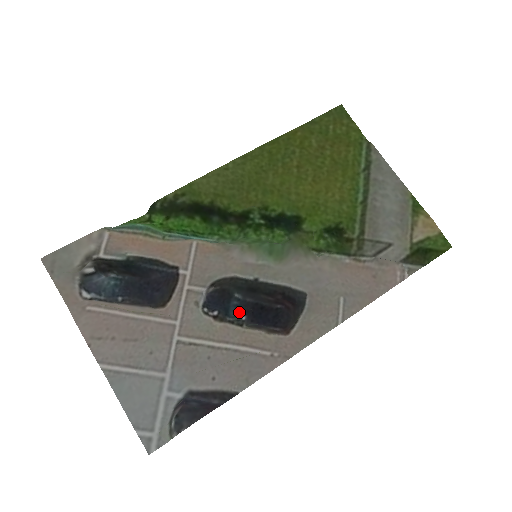
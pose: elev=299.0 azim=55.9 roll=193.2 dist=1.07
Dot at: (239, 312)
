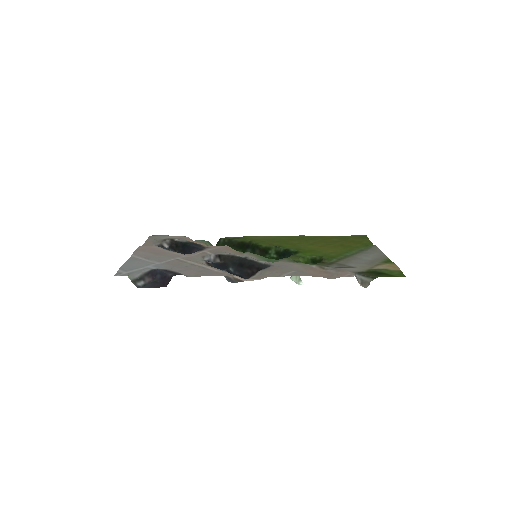
Dot at: occluded
